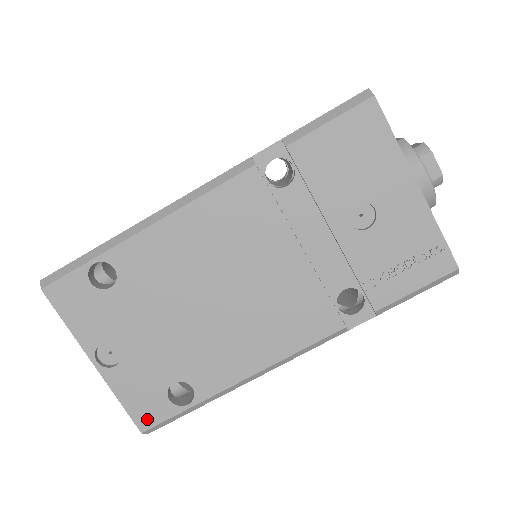
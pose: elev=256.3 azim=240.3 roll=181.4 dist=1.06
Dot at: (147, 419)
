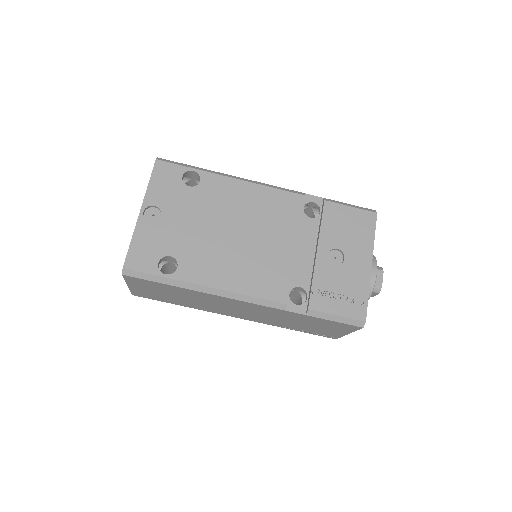
Dot at: (135, 263)
